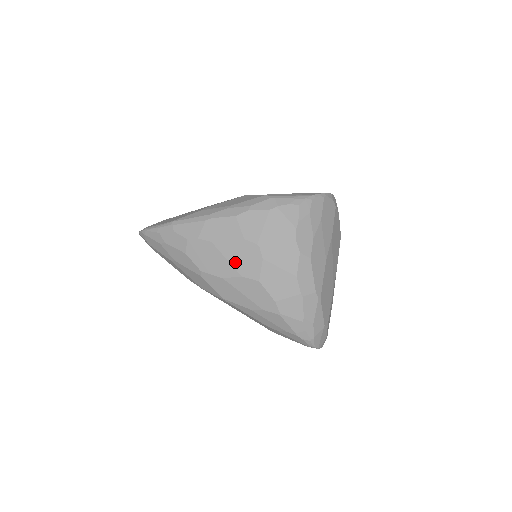
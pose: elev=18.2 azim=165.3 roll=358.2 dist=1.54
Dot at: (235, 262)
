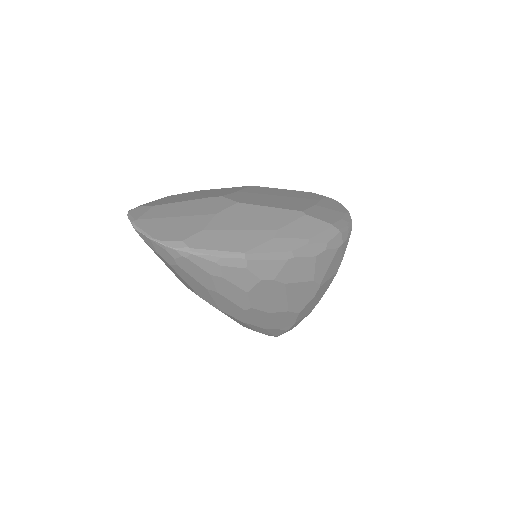
Dot at: (292, 300)
